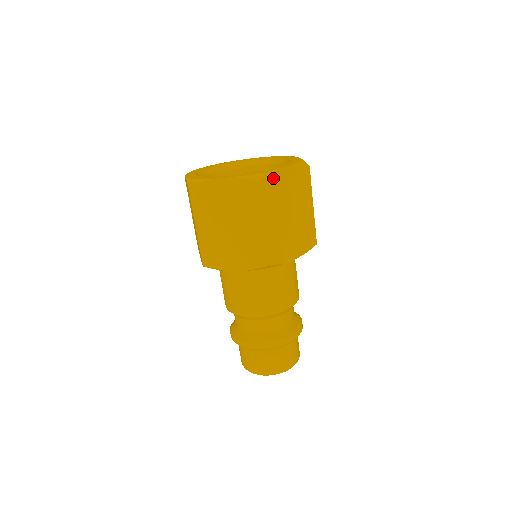
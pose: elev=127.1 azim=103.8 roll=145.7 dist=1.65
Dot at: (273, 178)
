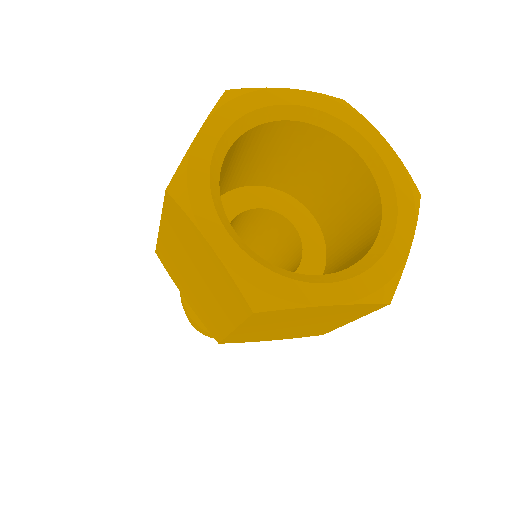
Dot at: occluded
